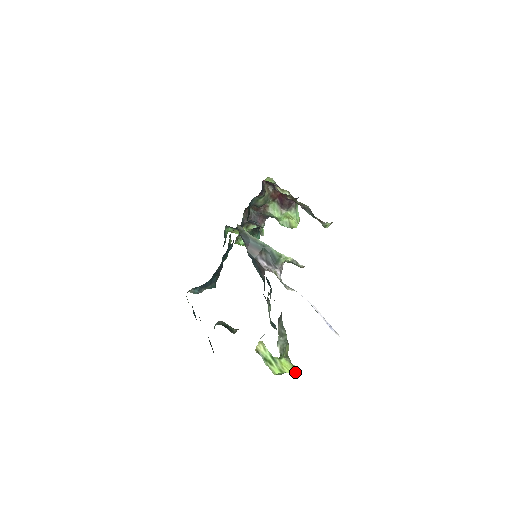
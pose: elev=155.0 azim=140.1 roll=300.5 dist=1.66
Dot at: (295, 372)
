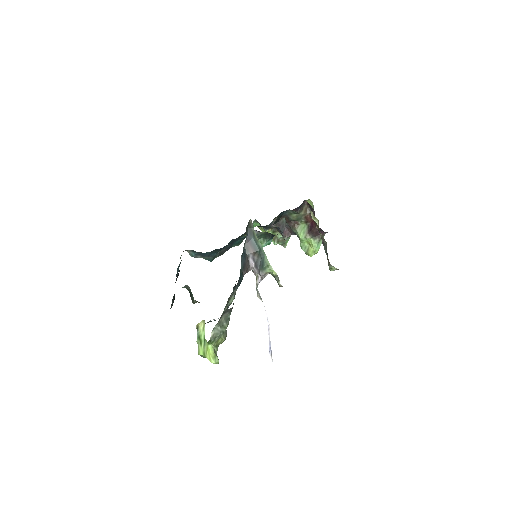
Dot at: (214, 362)
